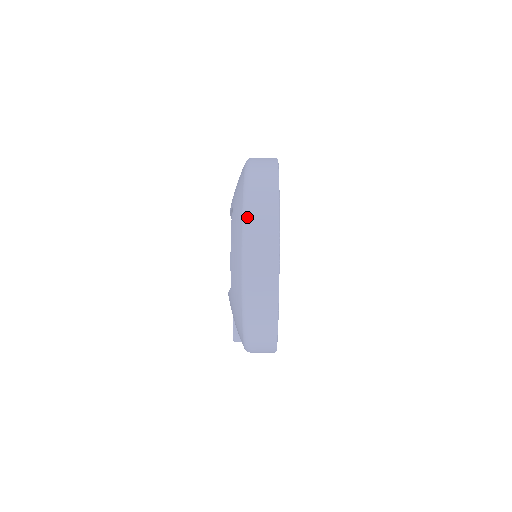
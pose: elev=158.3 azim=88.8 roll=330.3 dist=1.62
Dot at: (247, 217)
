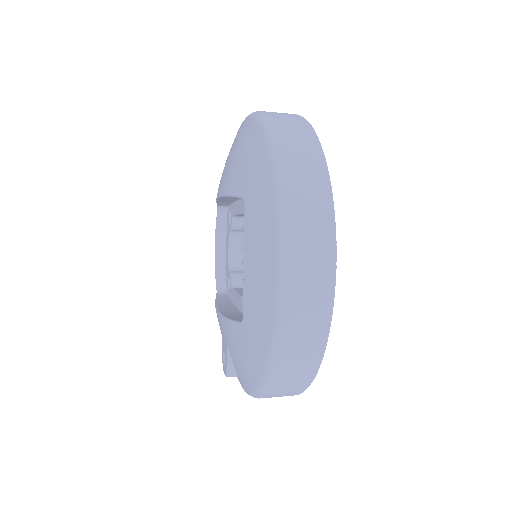
Dot at: (287, 233)
